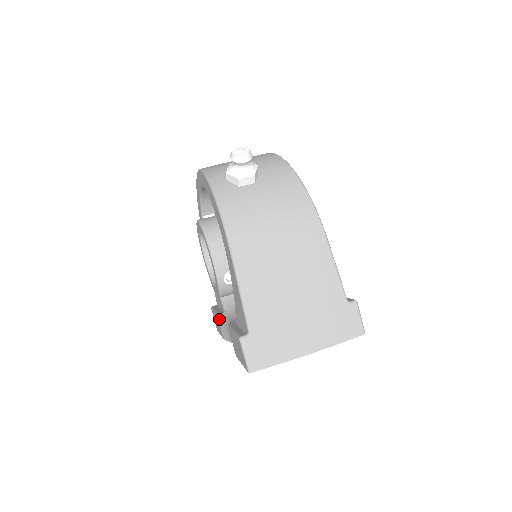
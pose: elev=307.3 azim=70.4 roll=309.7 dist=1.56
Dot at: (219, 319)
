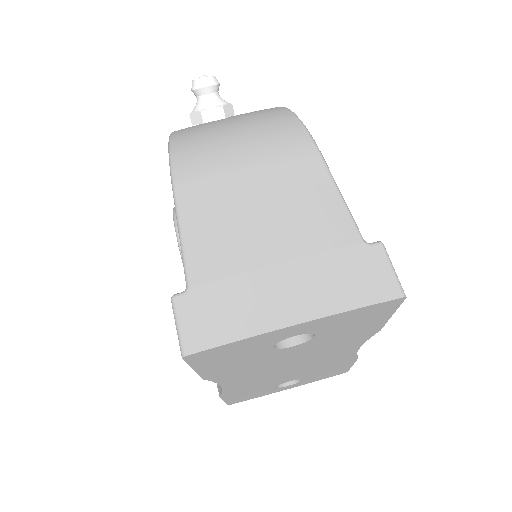
Dot at: occluded
